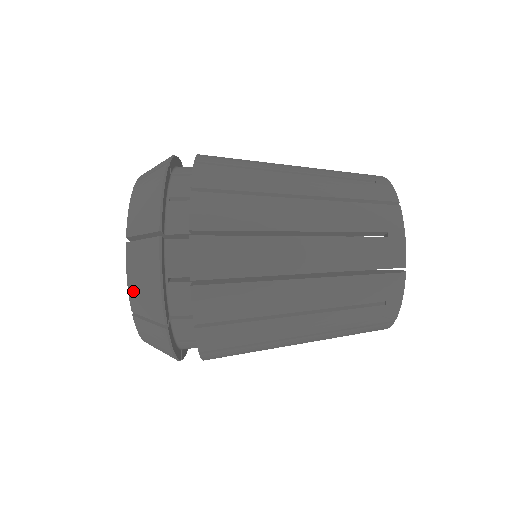
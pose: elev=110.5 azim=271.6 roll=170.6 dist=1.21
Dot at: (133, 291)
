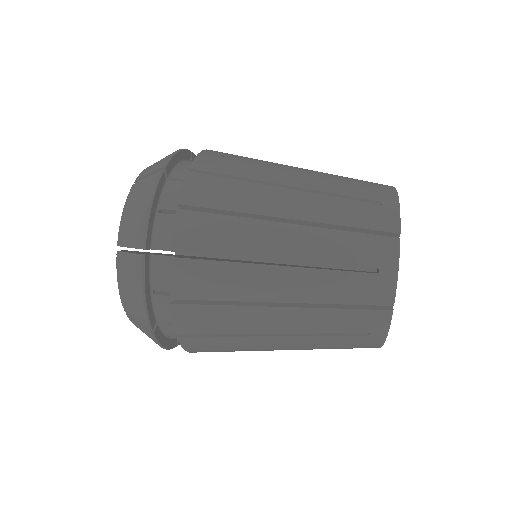
Dot at: (124, 221)
